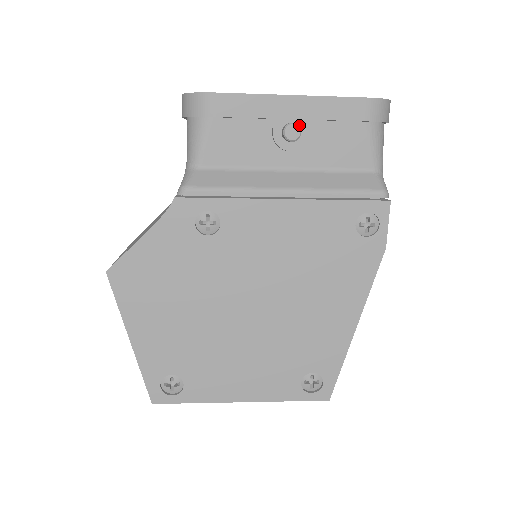
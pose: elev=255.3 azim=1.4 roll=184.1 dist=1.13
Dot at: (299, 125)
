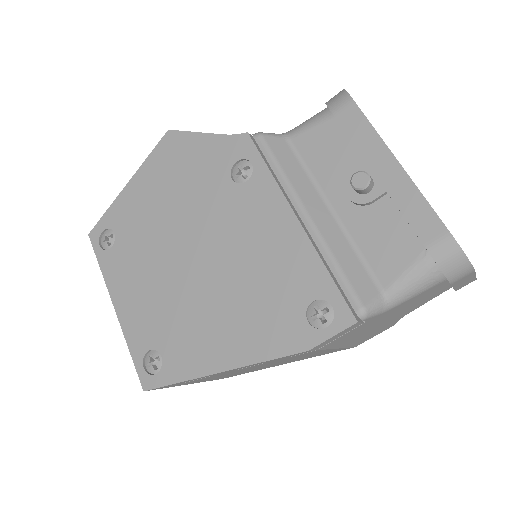
Dot at: (376, 187)
